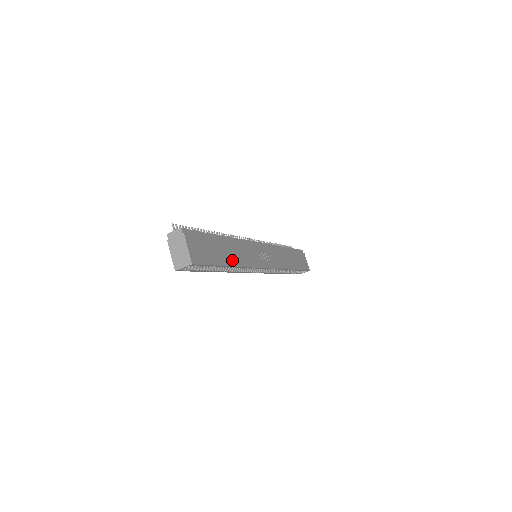
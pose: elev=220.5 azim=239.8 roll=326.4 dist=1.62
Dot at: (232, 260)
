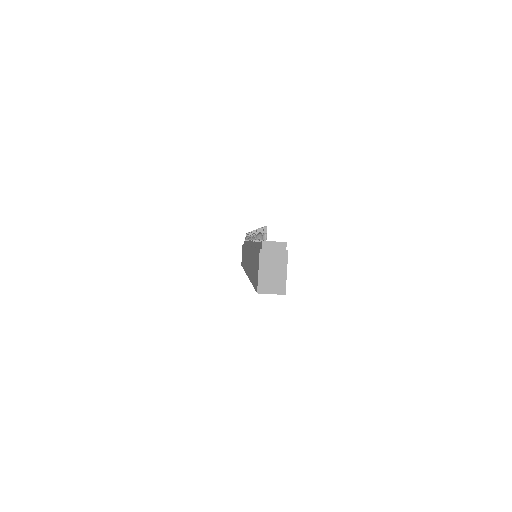
Dot at: occluded
